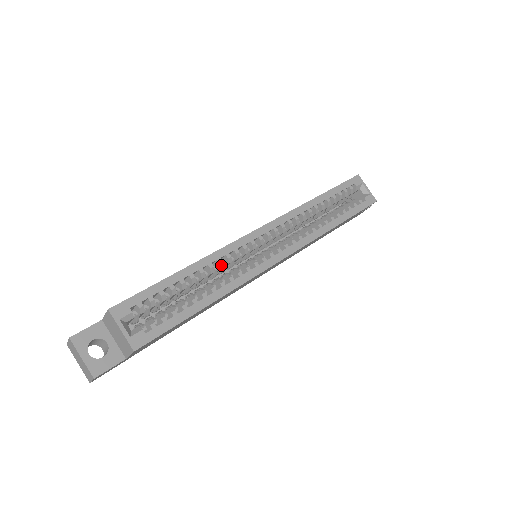
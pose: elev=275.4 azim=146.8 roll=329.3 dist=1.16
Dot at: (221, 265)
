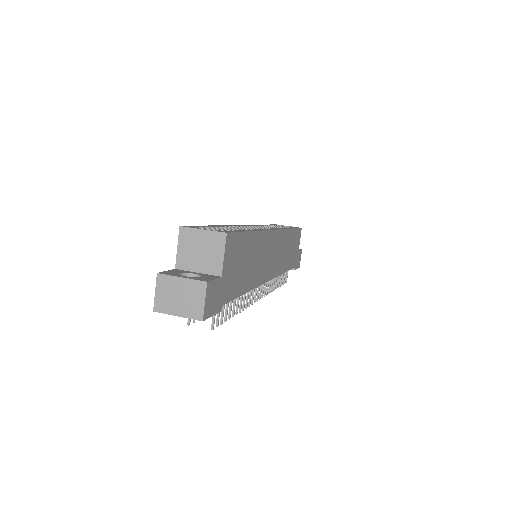
Dot at: occluded
